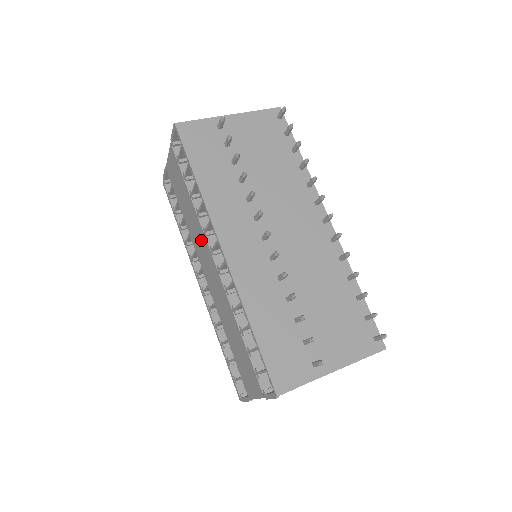
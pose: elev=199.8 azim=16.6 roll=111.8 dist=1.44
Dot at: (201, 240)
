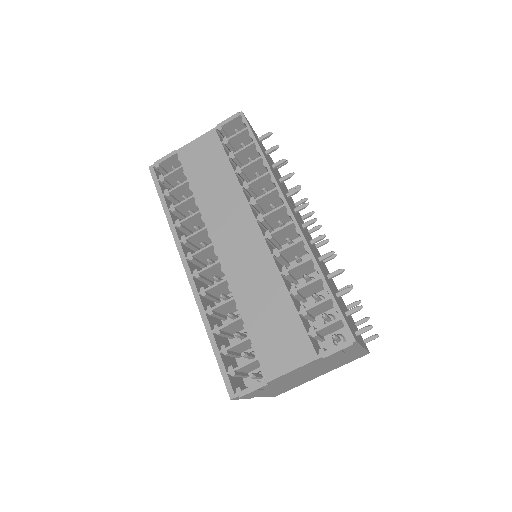
Dot at: (235, 211)
